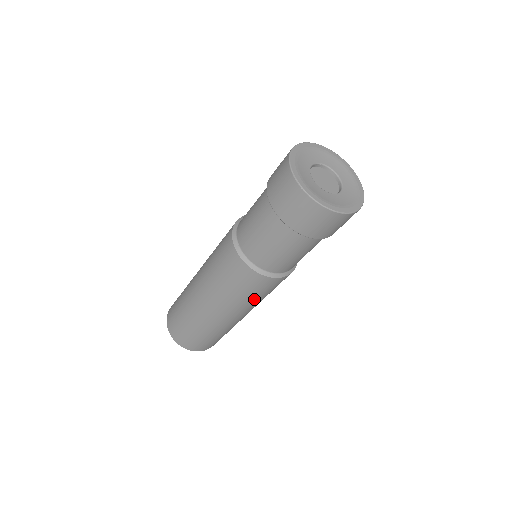
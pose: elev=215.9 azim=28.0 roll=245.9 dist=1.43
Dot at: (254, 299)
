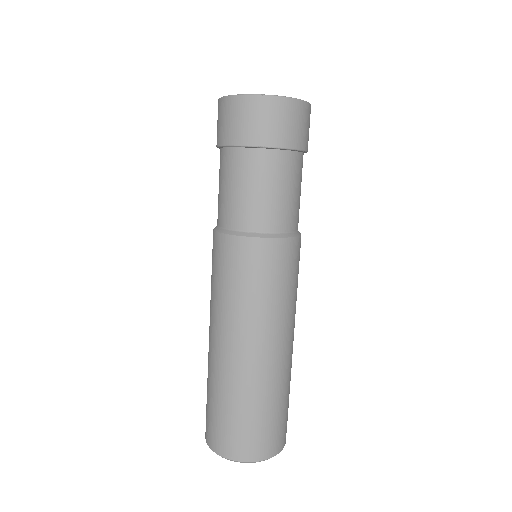
Dot at: (296, 289)
